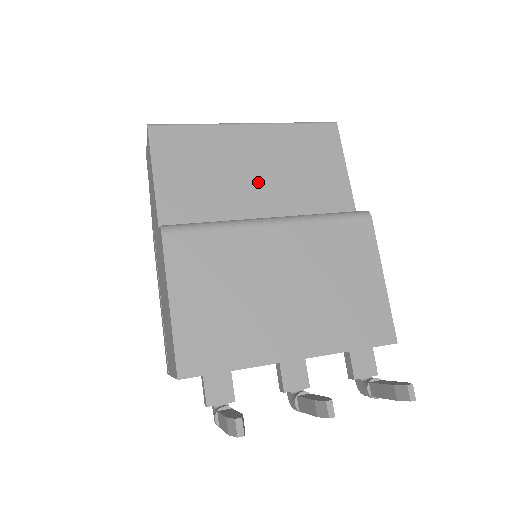
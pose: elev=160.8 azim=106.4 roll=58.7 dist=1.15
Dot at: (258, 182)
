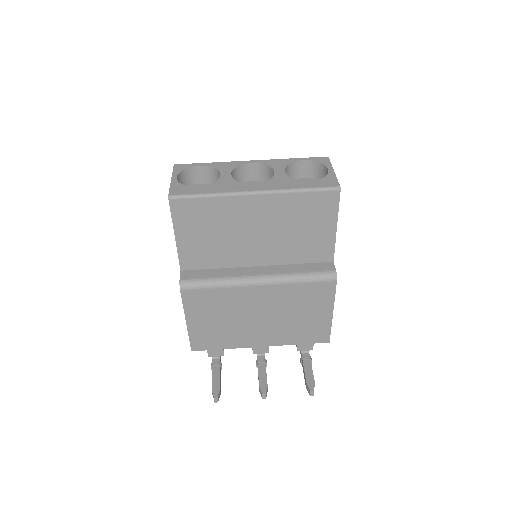
Dot at: (257, 239)
